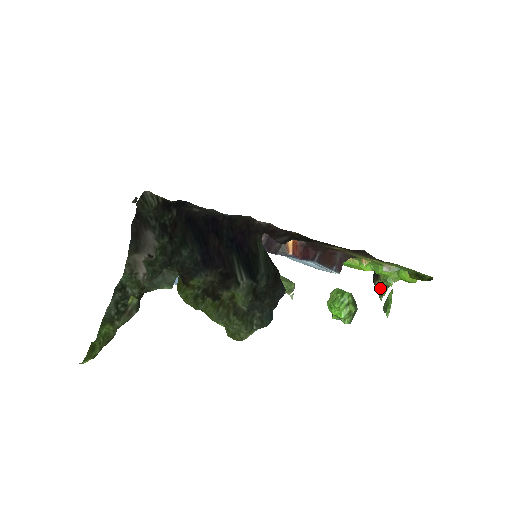
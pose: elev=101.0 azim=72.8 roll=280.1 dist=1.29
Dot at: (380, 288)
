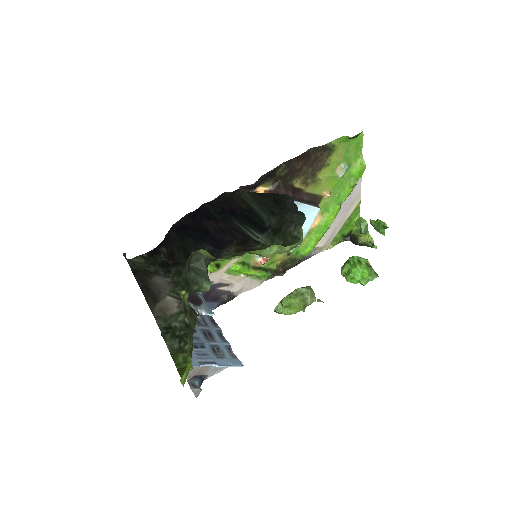
Dot at: (365, 239)
